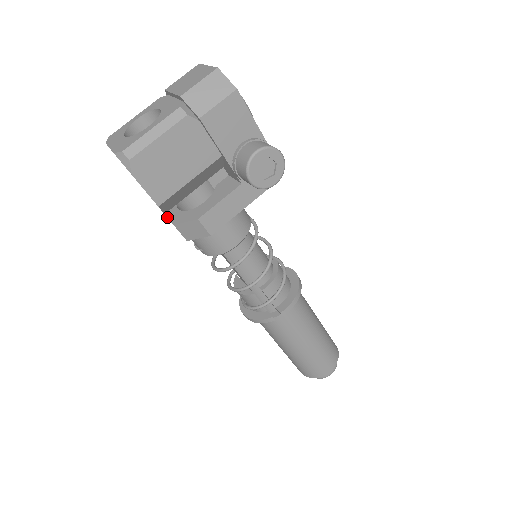
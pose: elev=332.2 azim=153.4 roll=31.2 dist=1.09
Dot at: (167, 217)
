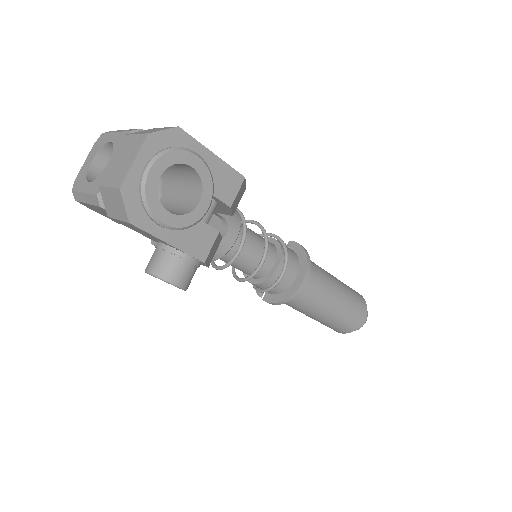
Dot at: occluded
